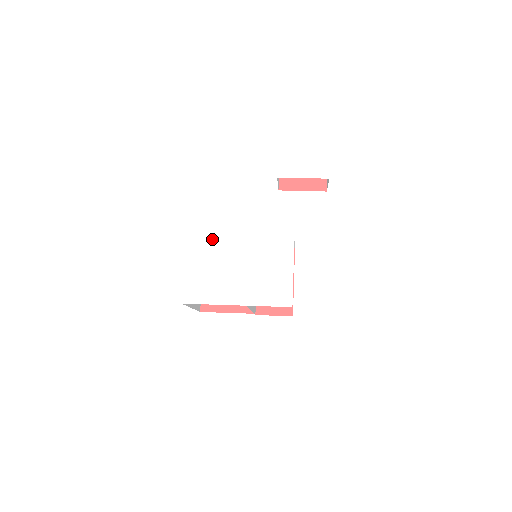
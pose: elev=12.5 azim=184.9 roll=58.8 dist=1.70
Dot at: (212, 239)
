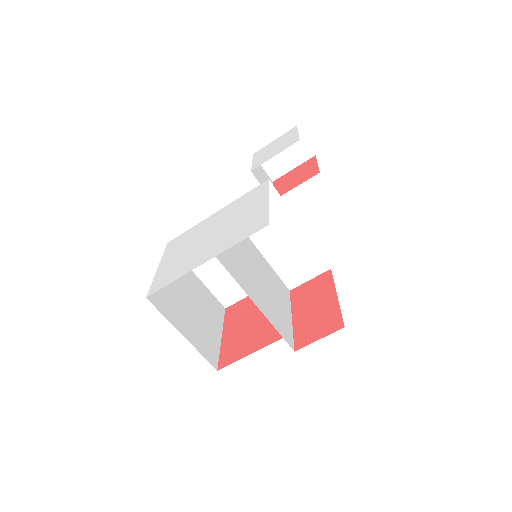
Dot at: (187, 238)
